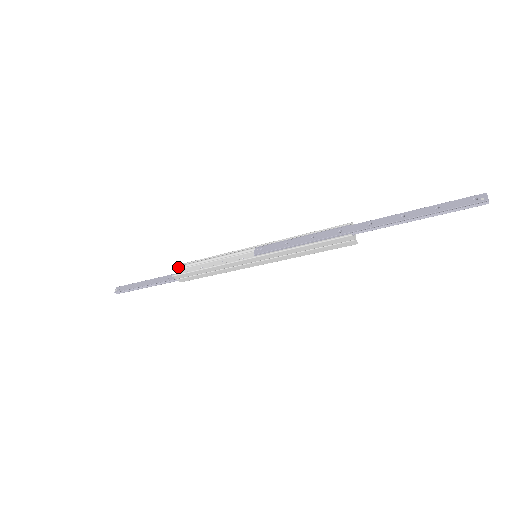
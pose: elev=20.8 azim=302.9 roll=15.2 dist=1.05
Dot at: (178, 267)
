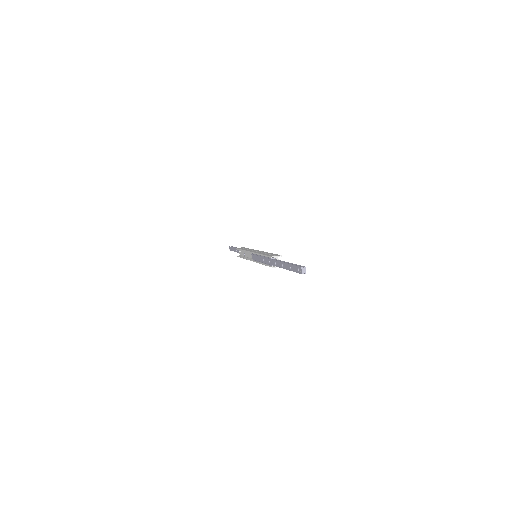
Dot at: occluded
